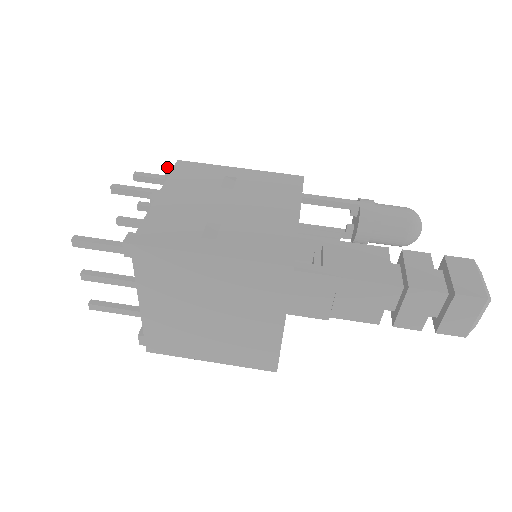
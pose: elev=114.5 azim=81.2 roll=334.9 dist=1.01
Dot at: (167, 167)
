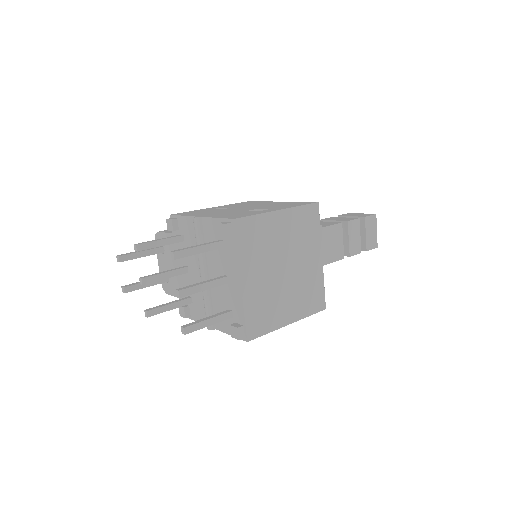
Dot at: (168, 219)
